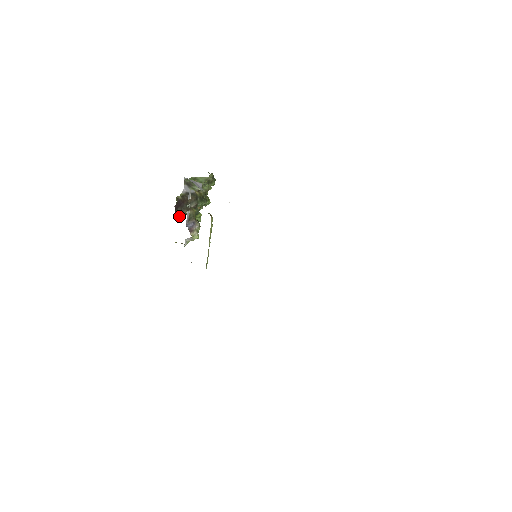
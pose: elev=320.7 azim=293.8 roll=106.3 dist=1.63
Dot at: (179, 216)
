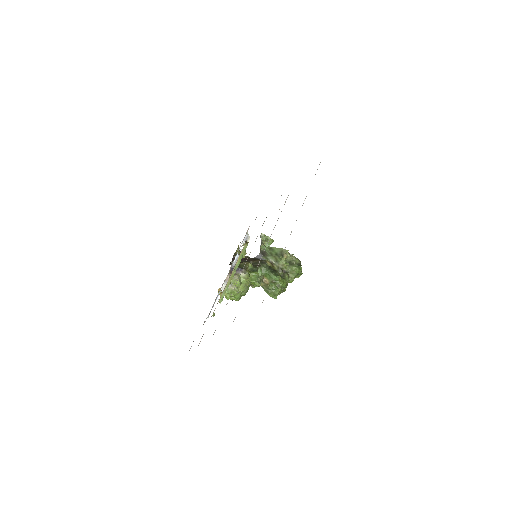
Dot at: occluded
